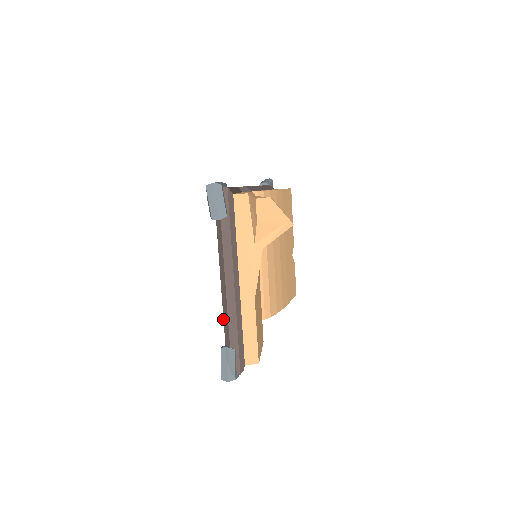
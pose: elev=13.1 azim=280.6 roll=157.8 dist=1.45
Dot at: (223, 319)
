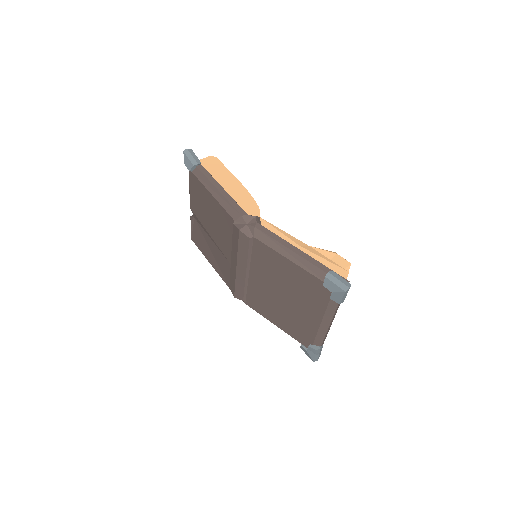
Dot at: (316, 336)
